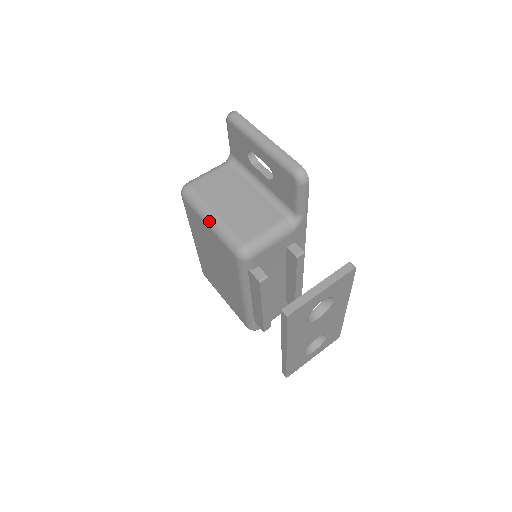
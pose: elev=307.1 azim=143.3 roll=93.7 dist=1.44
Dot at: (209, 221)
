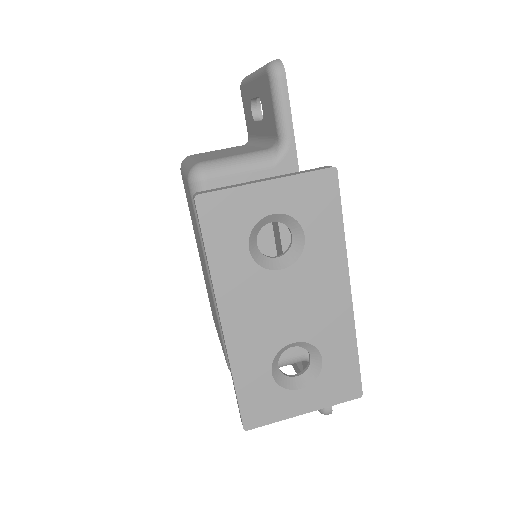
Dot at: (185, 167)
